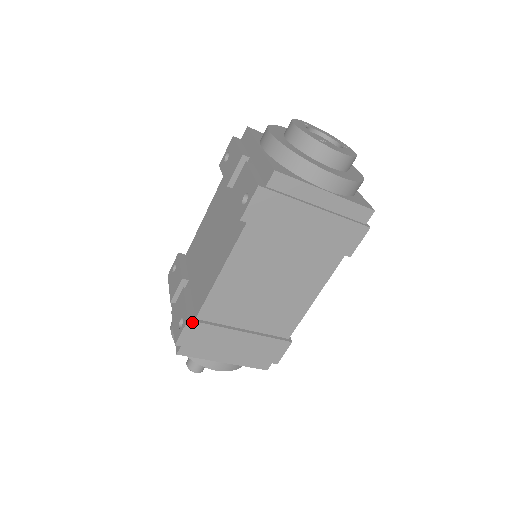
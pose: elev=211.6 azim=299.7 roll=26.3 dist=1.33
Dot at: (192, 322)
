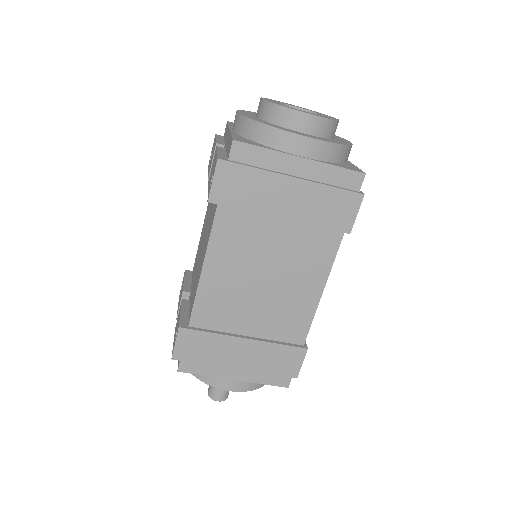
Dot at: (184, 330)
